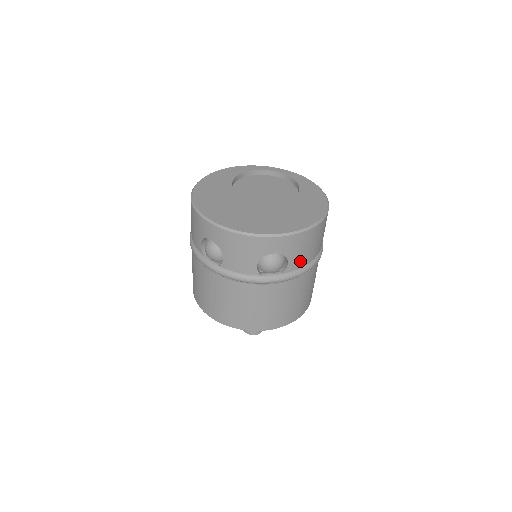
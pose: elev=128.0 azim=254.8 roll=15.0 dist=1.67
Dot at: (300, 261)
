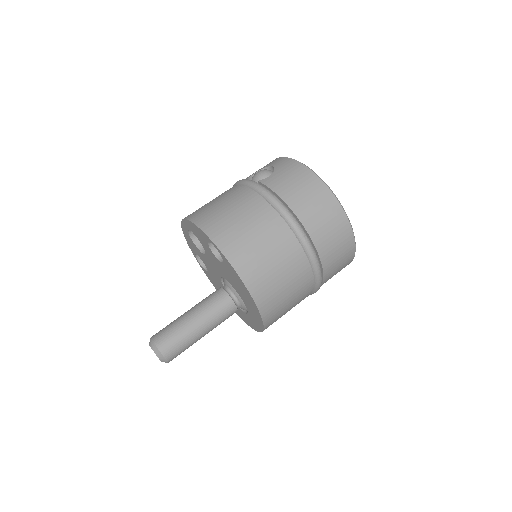
Dot at: (277, 184)
